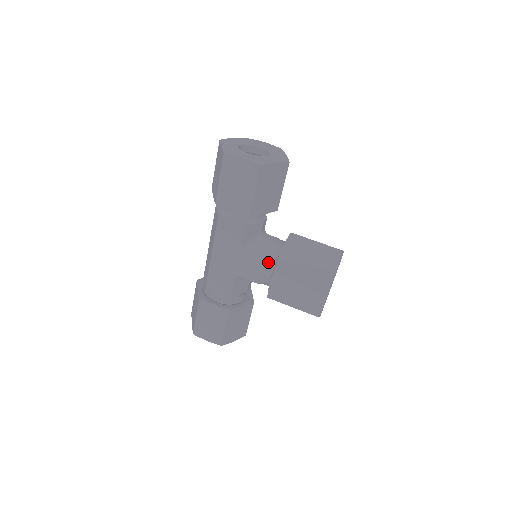
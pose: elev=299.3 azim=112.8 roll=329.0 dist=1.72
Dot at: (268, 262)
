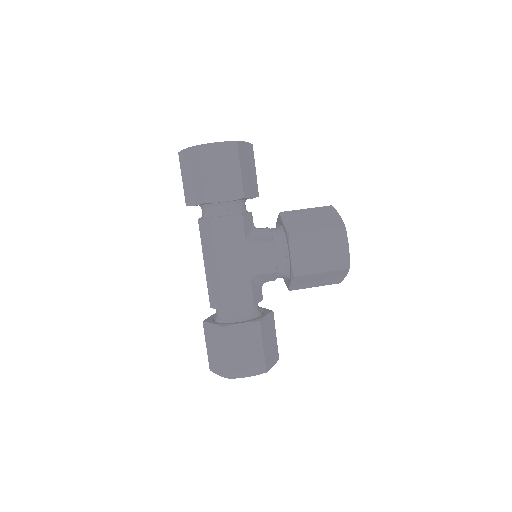
Dot at: (276, 243)
